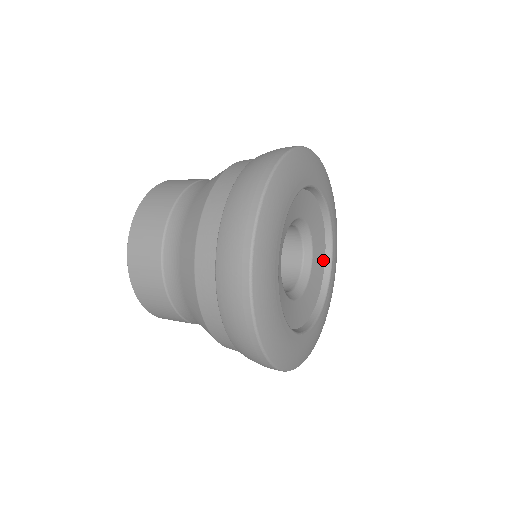
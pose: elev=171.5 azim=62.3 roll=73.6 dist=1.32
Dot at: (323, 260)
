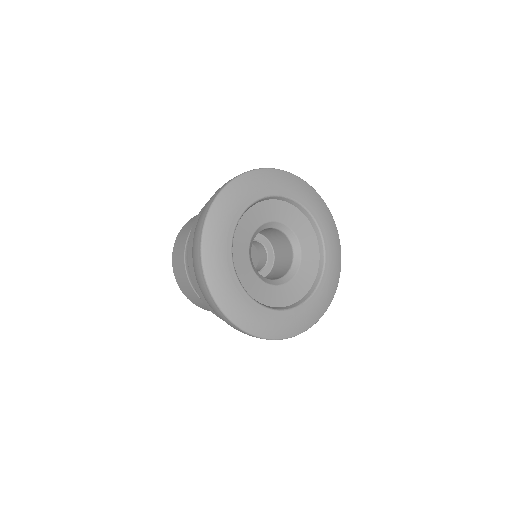
Dot at: (297, 299)
